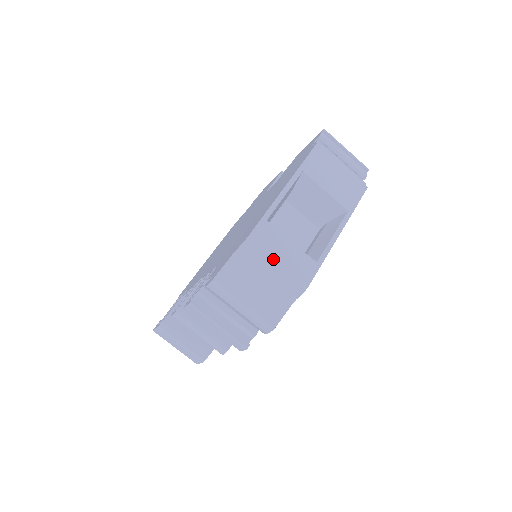
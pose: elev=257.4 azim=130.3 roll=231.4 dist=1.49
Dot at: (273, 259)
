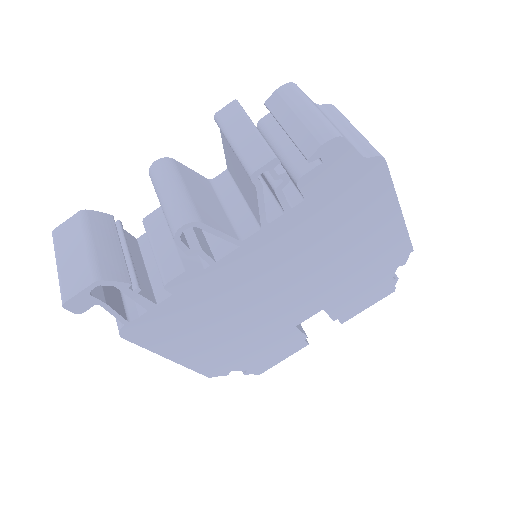
Dot at: (354, 127)
